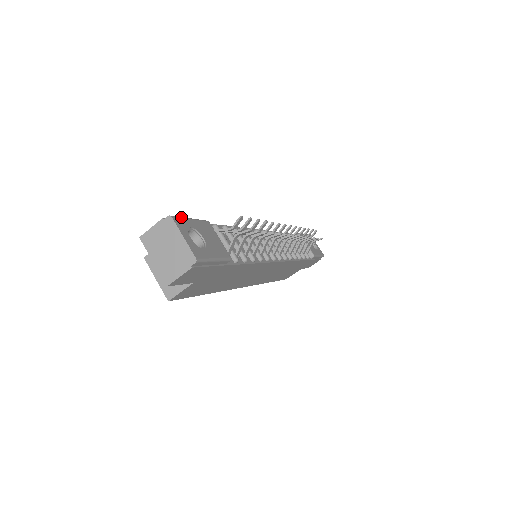
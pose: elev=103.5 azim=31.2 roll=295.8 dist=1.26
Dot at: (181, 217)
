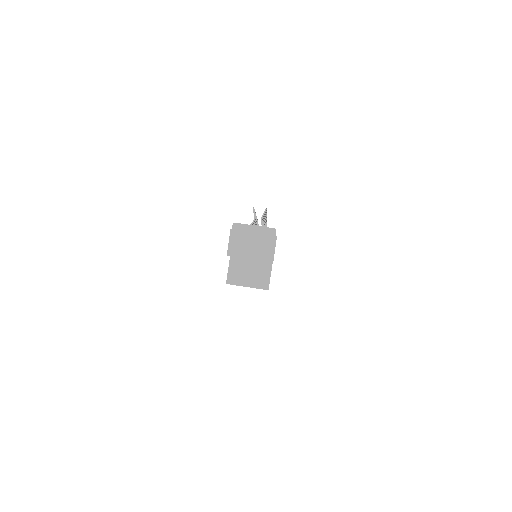
Dot at: occluded
